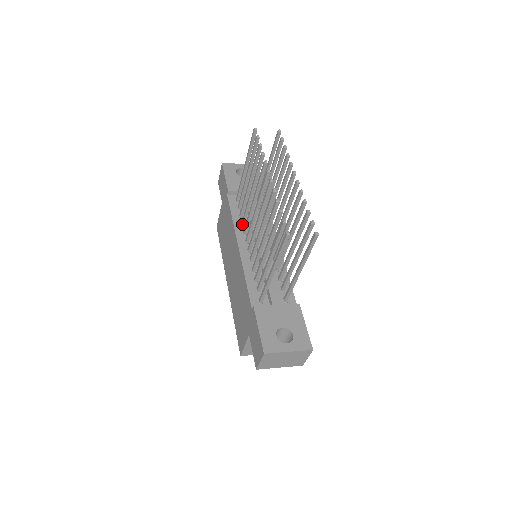
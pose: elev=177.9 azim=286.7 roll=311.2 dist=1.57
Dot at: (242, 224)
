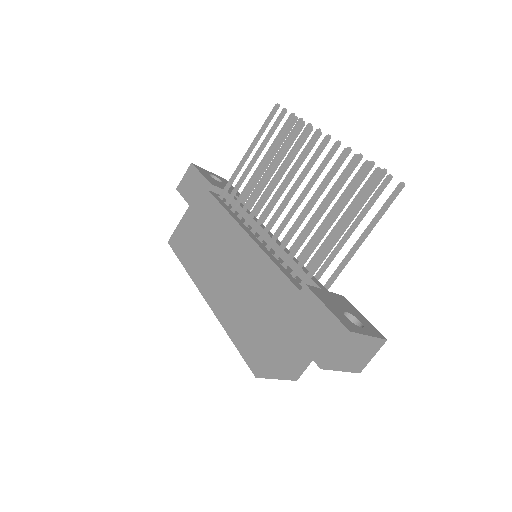
Dot at: (239, 216)
